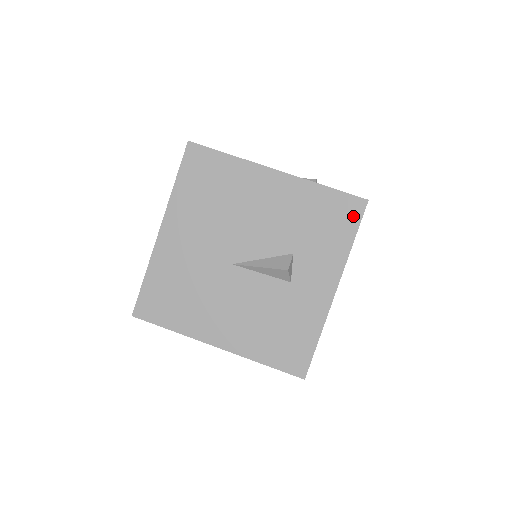
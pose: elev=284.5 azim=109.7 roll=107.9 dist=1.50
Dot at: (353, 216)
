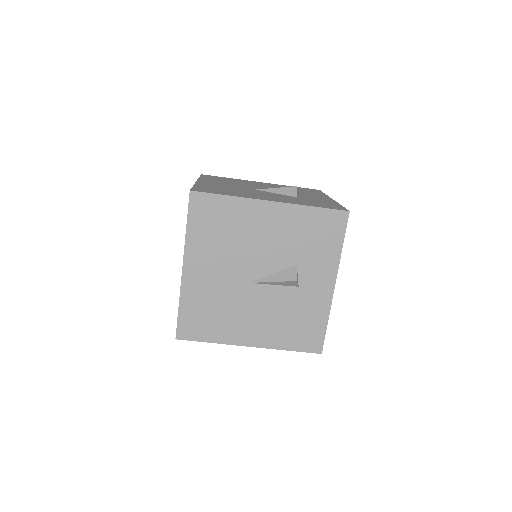
Dot at: (339, 226)
